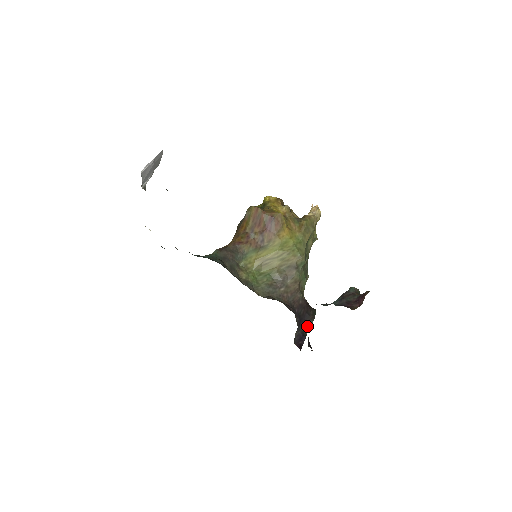
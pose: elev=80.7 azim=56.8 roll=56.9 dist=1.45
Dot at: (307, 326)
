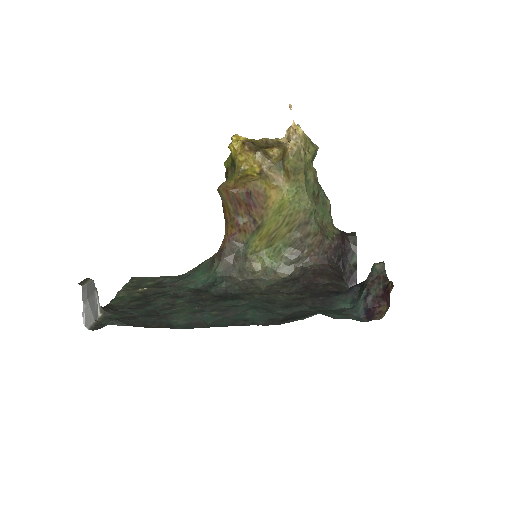
Dot at: (353, 262)
